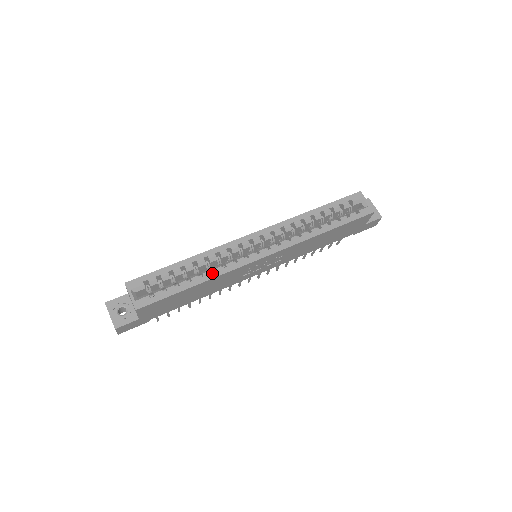
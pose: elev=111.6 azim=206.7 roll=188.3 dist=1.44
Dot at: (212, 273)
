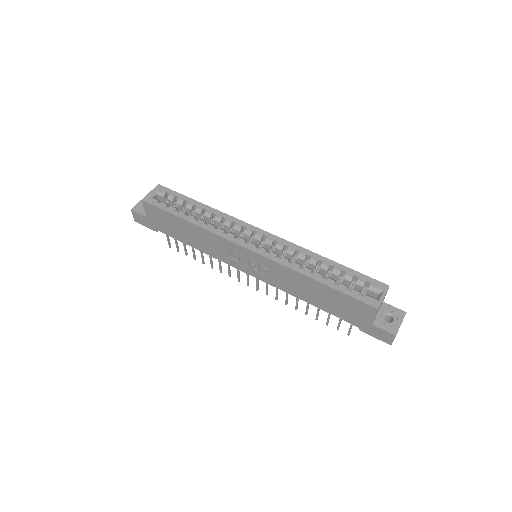
Dot at: (204, 224)
